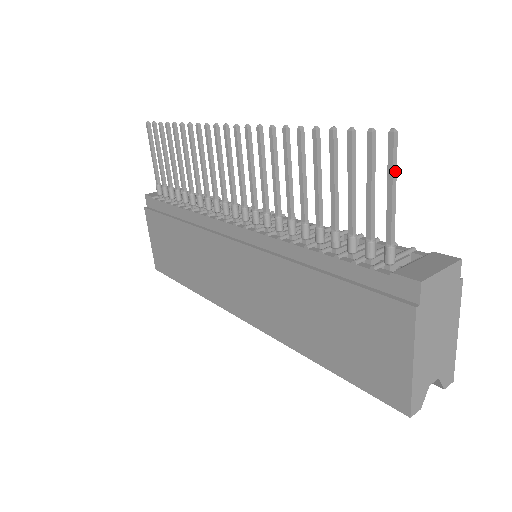
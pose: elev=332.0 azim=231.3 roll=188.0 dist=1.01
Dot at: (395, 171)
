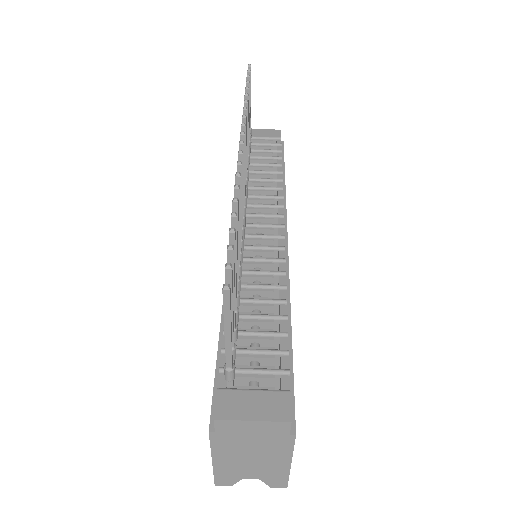
Dot at: (228, 318)
